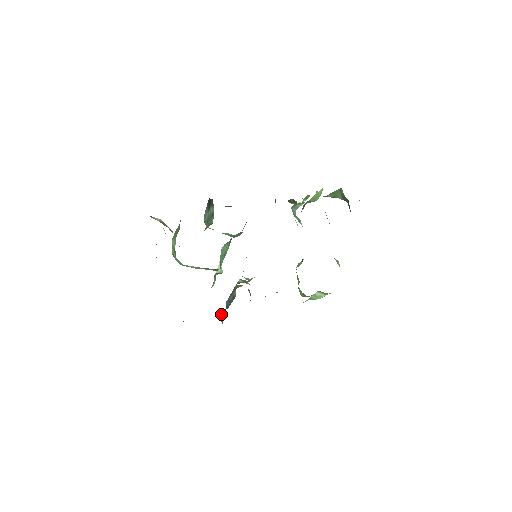
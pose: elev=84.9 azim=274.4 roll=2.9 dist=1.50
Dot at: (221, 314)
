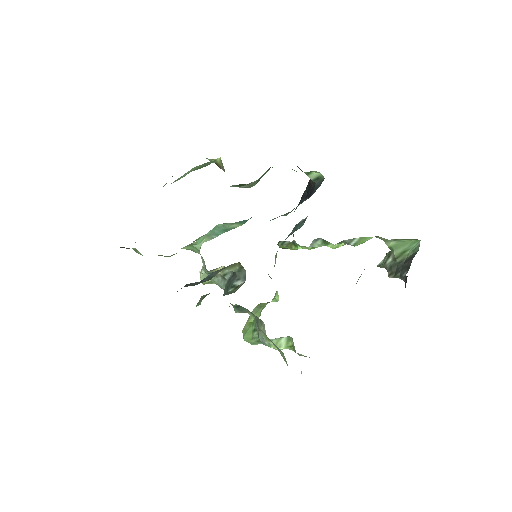
Dot at: occluded
